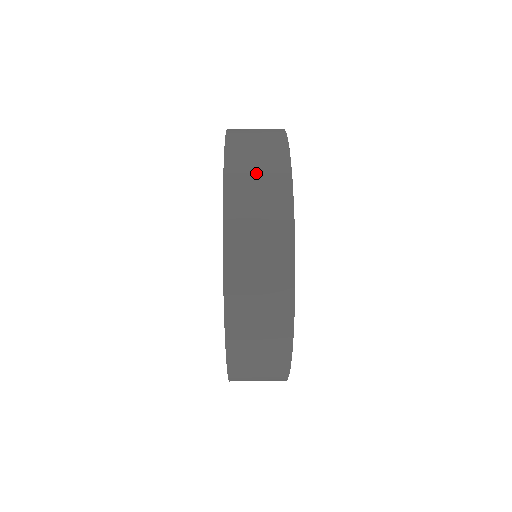
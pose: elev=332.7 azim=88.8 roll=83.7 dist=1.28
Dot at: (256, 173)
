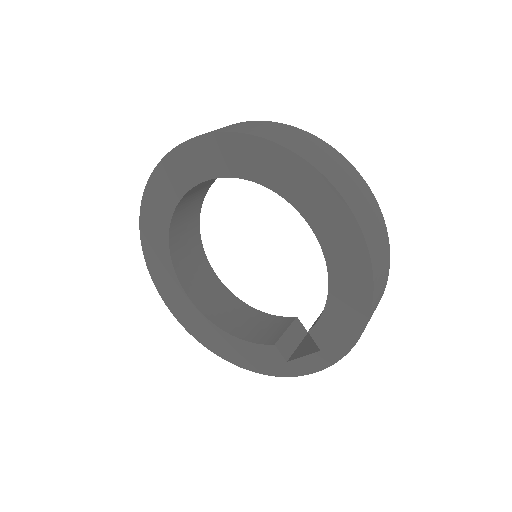
Dot at: (250, 126)
